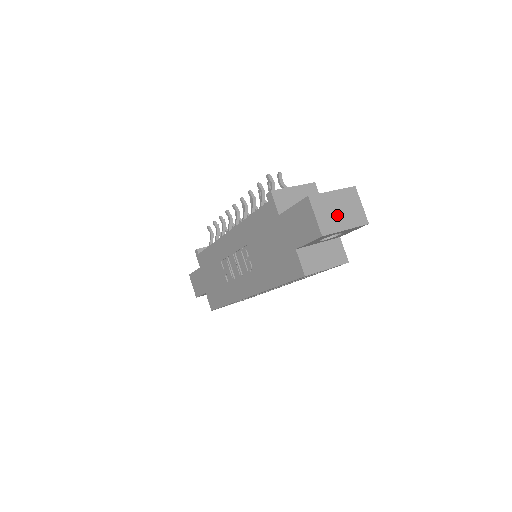
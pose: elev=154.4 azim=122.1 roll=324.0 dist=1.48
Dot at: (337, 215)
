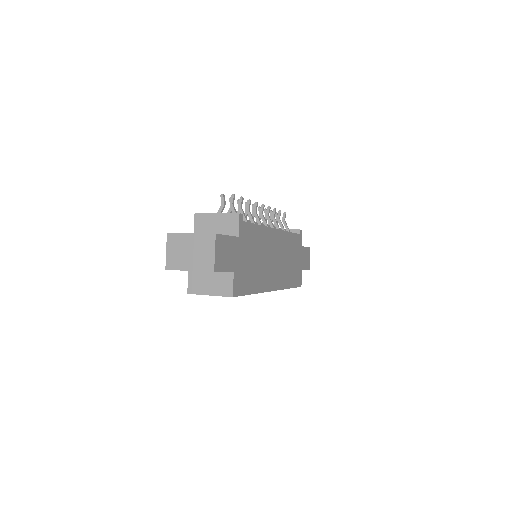
Dot at: (186, 256)
